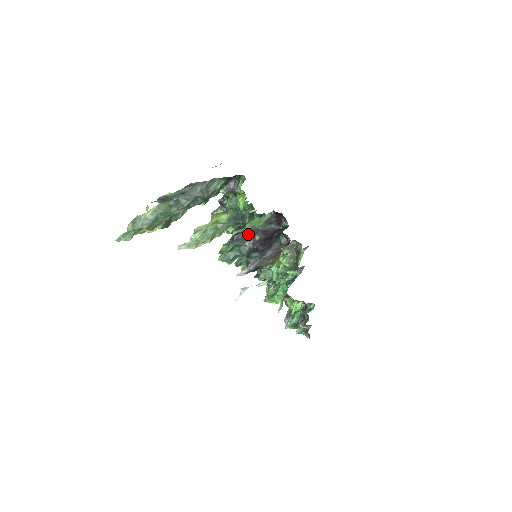
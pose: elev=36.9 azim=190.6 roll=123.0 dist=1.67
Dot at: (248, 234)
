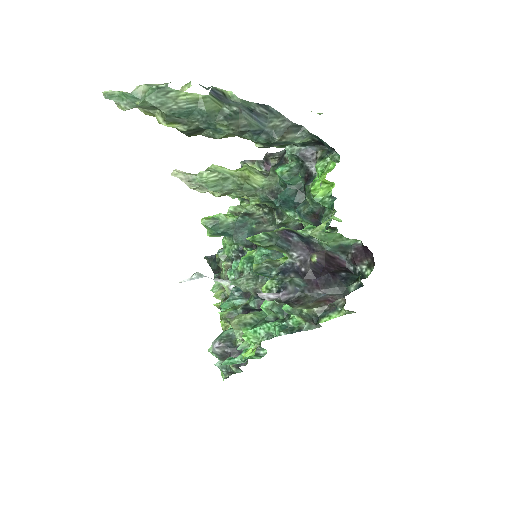
Dot at: (305, 243)
